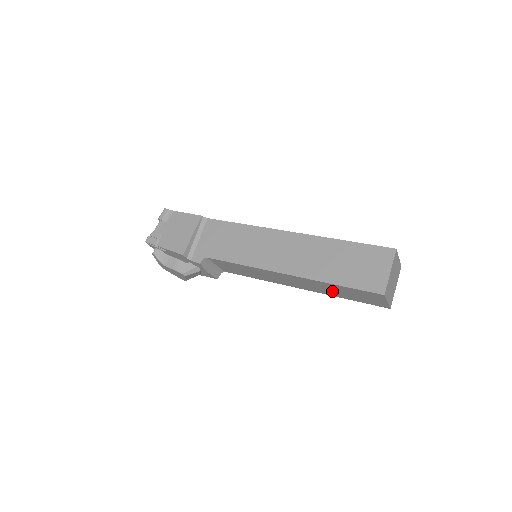
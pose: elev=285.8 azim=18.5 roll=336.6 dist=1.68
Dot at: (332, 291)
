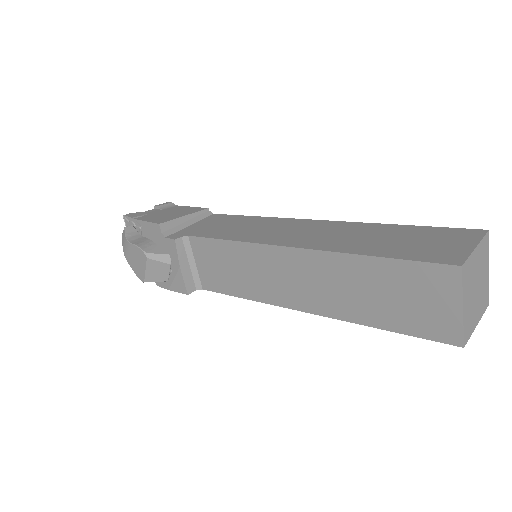
Dot at: (359, 297)
